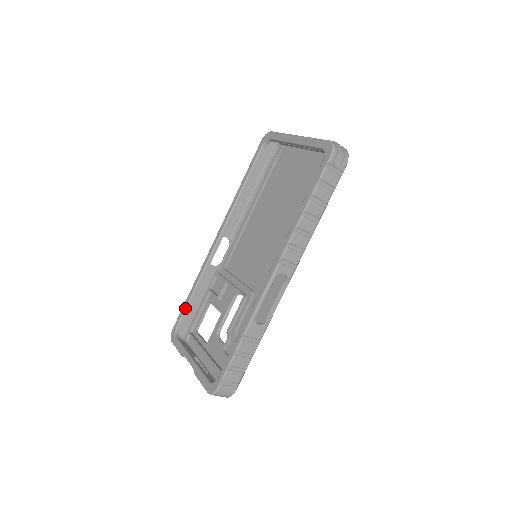
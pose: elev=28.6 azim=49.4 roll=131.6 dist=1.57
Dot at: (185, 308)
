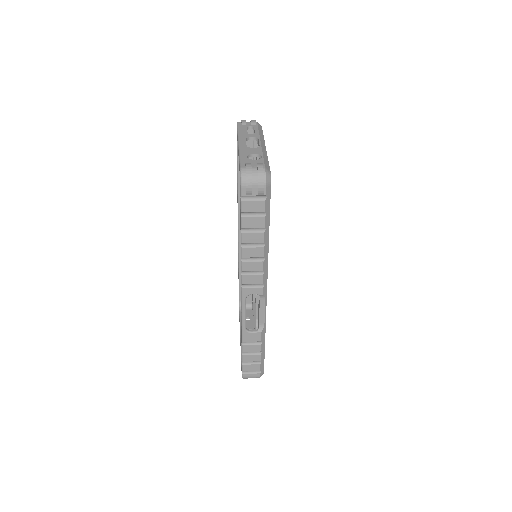
Dot at: (239, 287)
